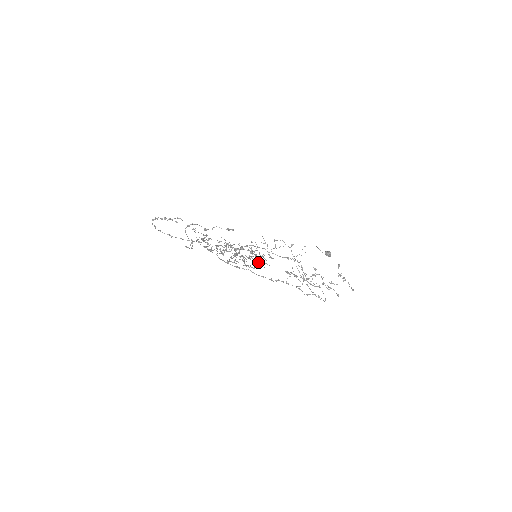
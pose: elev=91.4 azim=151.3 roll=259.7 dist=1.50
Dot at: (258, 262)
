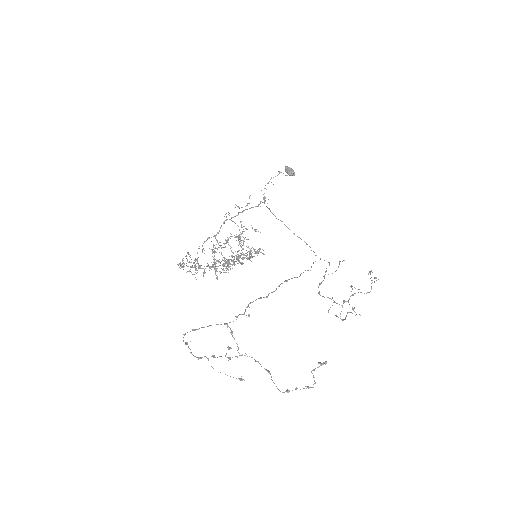
Dot at: occluded
